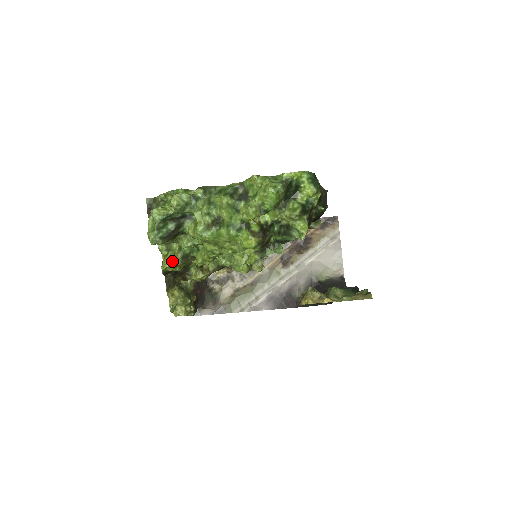
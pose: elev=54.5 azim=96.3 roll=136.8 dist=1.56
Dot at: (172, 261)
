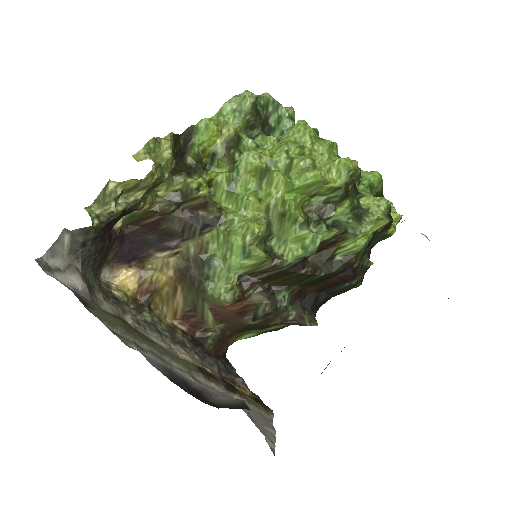
Dot at: (228, 124)
